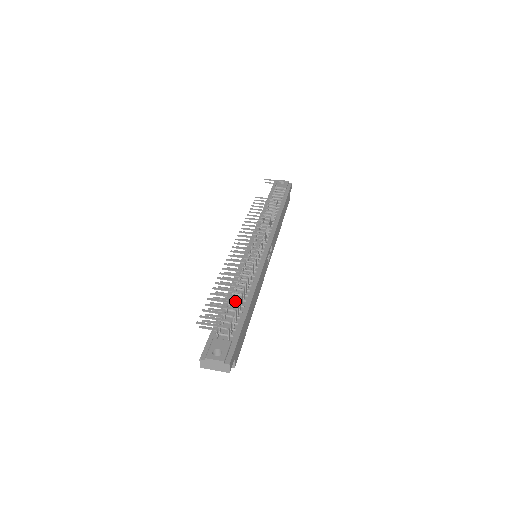
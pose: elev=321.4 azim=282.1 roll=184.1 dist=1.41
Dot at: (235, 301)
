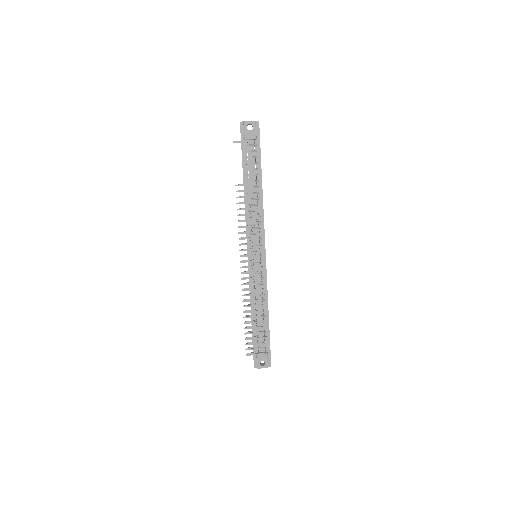
Dot at: (258, 318)
